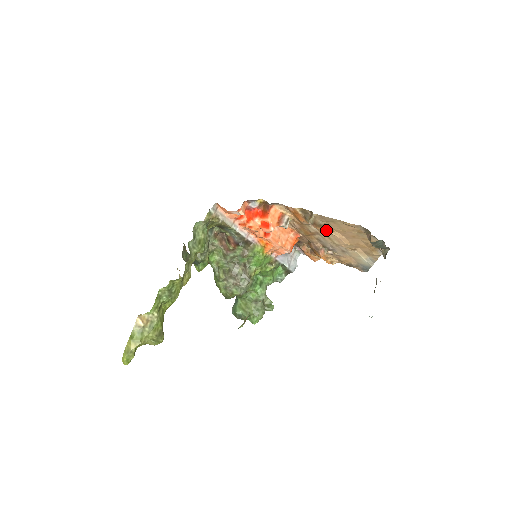
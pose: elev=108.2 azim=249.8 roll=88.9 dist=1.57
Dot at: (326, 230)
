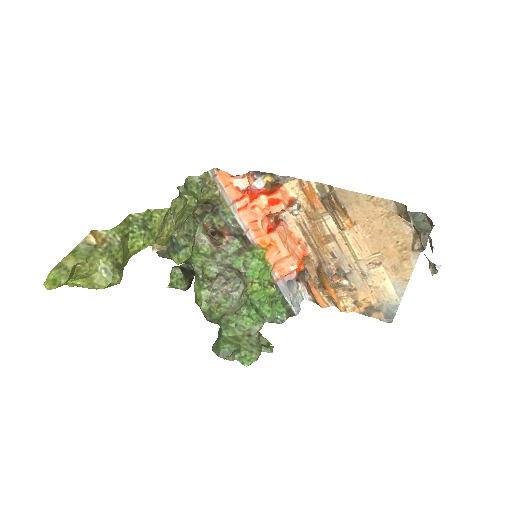
Dot at: (347, 217)
